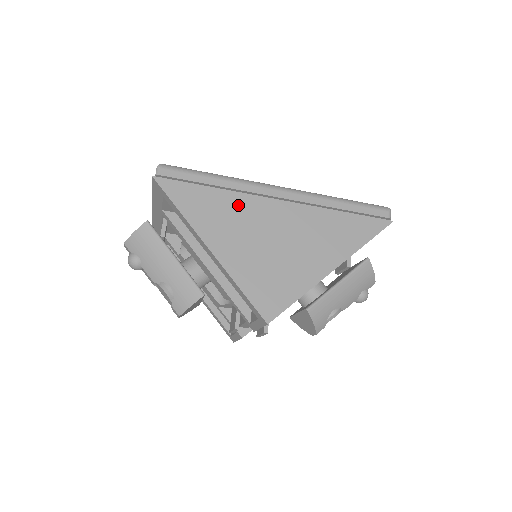
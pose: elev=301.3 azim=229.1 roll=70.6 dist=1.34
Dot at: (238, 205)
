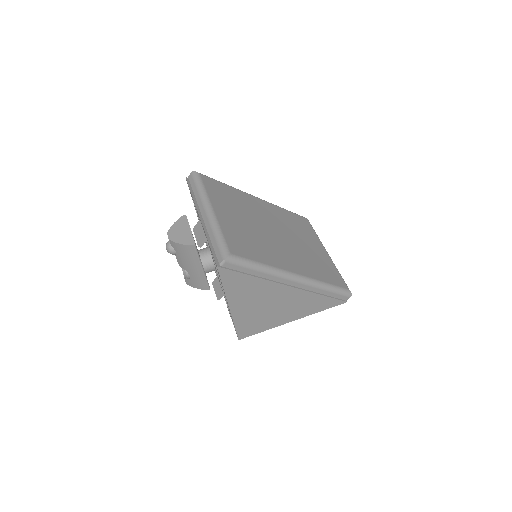
Dot at: (263, 287)
